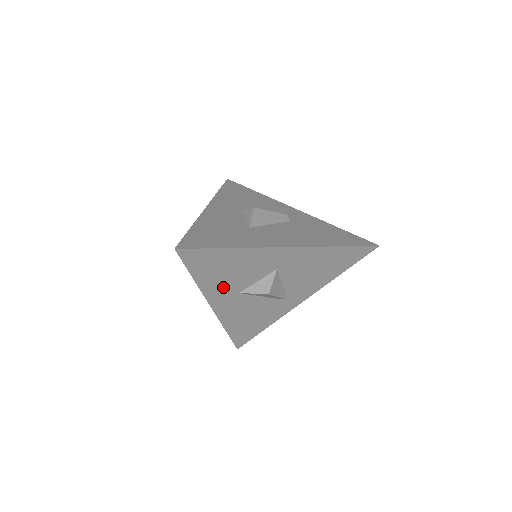
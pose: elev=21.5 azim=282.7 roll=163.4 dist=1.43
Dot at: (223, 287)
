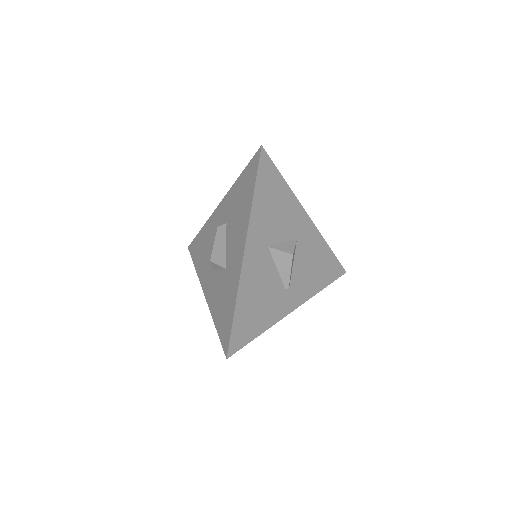
Dot at: (263, 226)
